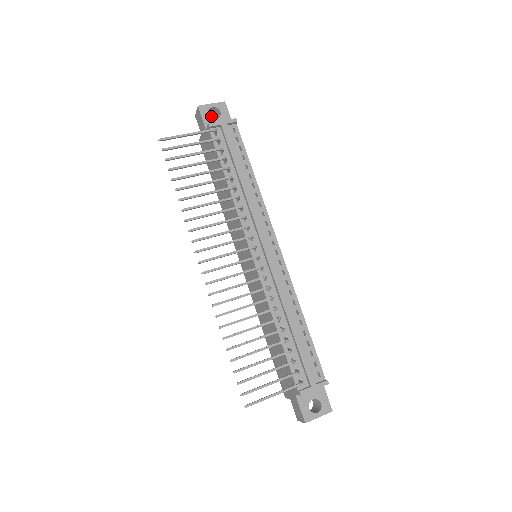
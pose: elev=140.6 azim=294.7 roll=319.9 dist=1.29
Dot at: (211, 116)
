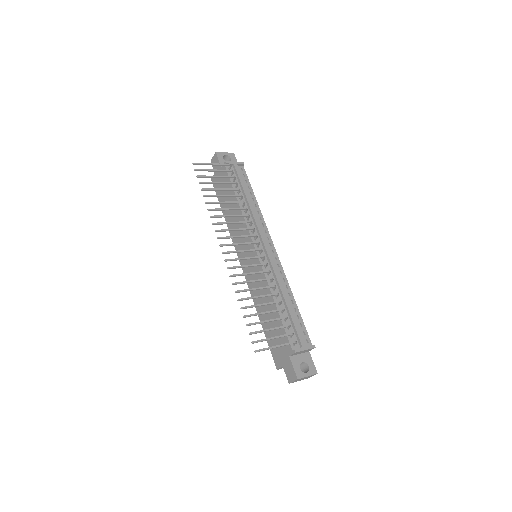
Dot at: occluded
